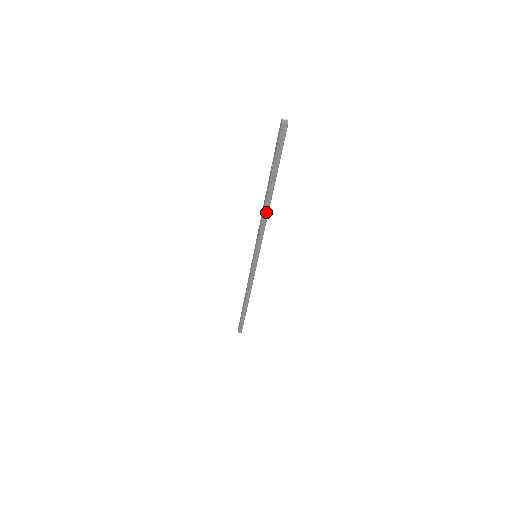
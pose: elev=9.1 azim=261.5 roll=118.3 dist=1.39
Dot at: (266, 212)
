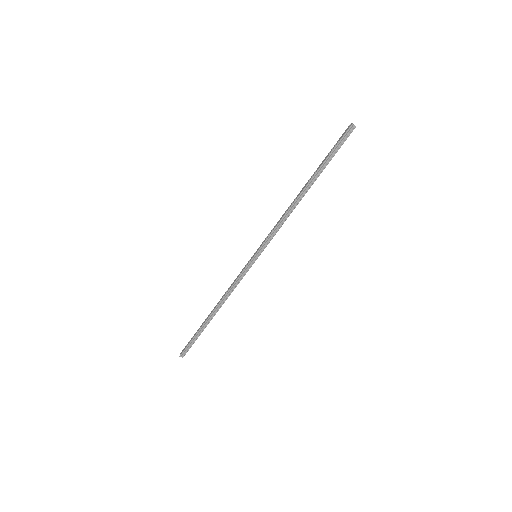
Dot at: (293, 207)
